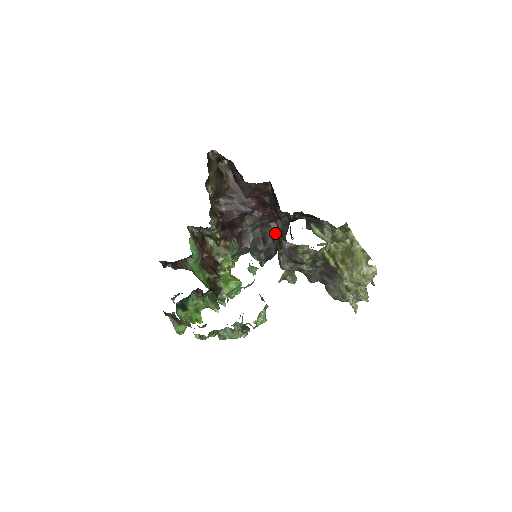
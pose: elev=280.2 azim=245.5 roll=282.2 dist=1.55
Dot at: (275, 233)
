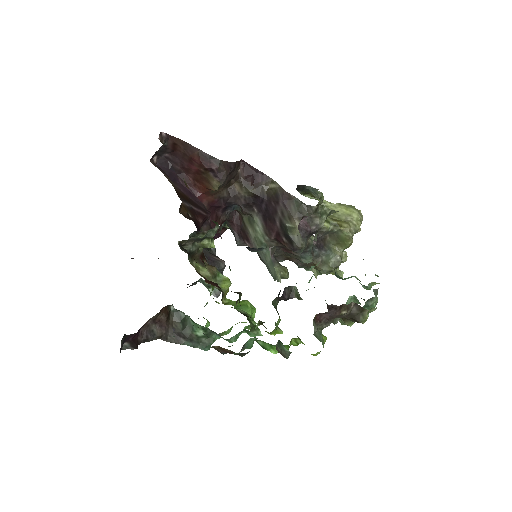
Dot at: occluded
